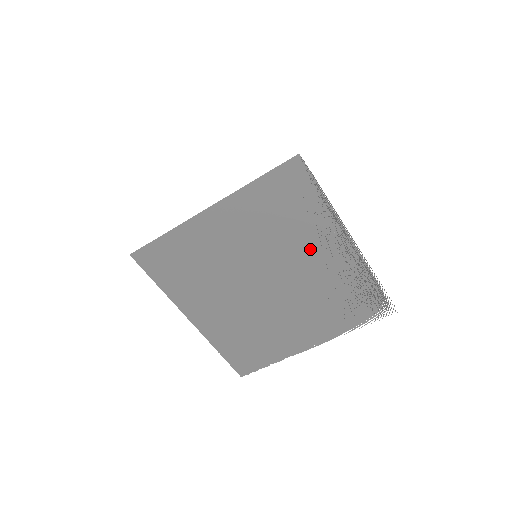
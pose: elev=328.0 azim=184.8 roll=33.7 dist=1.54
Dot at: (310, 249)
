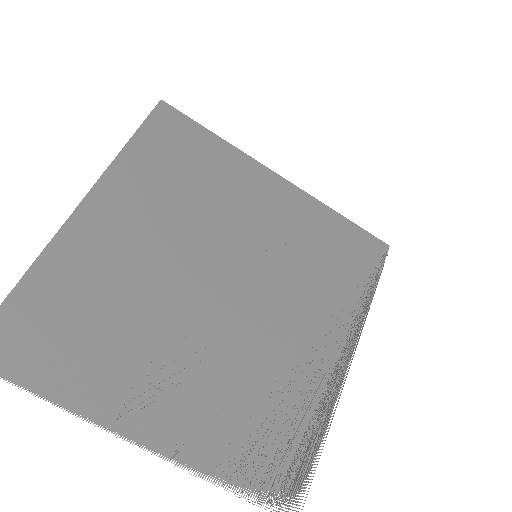
Dot at: (307, 318)
